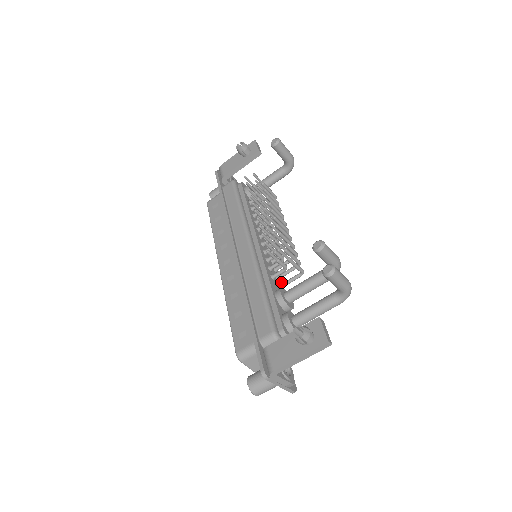
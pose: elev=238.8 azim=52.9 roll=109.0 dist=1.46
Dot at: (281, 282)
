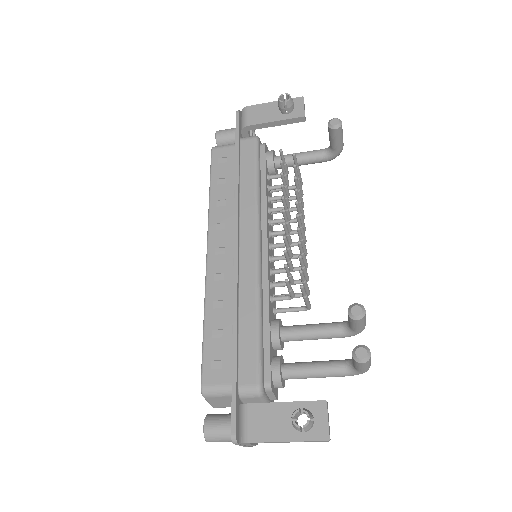
Dot at: (275, 302)
